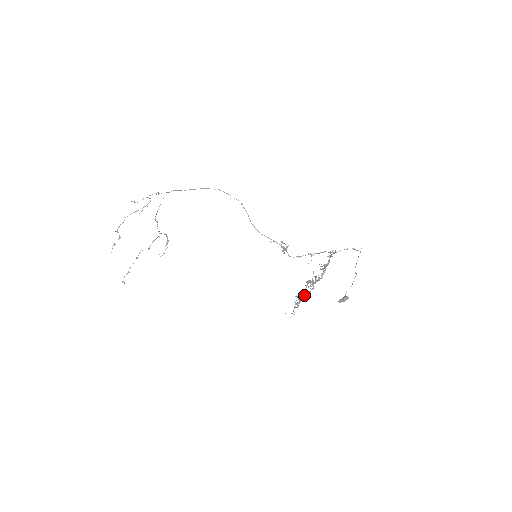
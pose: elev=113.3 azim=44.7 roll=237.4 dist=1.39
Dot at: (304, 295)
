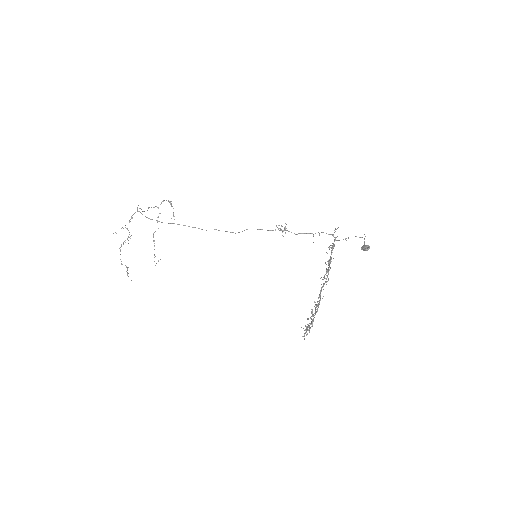
Dot at: (312, 316)
